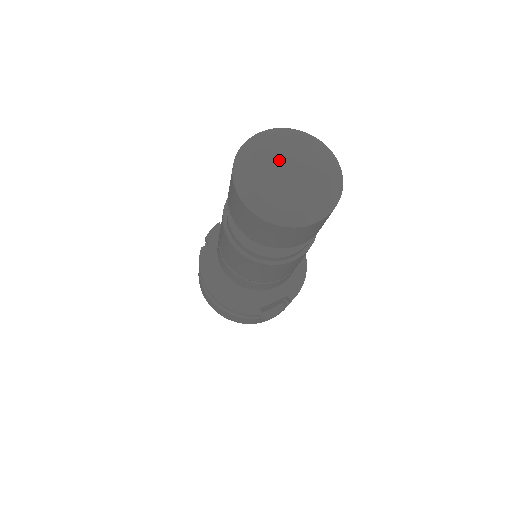
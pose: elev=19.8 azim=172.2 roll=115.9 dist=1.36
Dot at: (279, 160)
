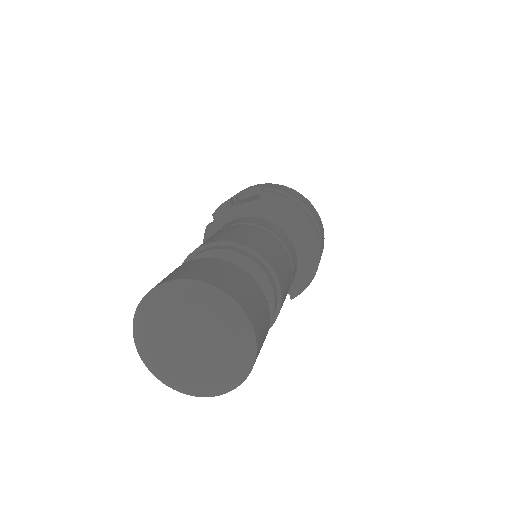
Dot at: (179, 330)
